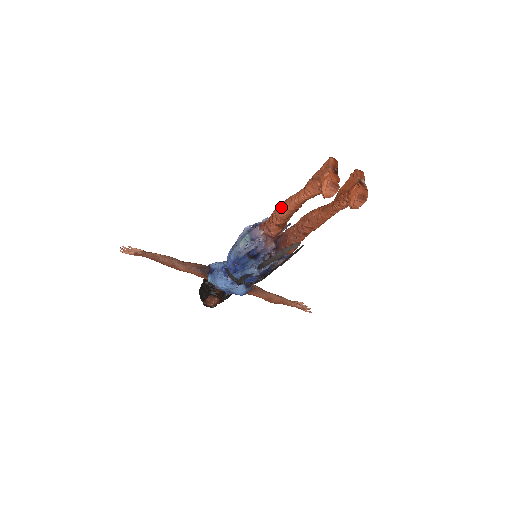
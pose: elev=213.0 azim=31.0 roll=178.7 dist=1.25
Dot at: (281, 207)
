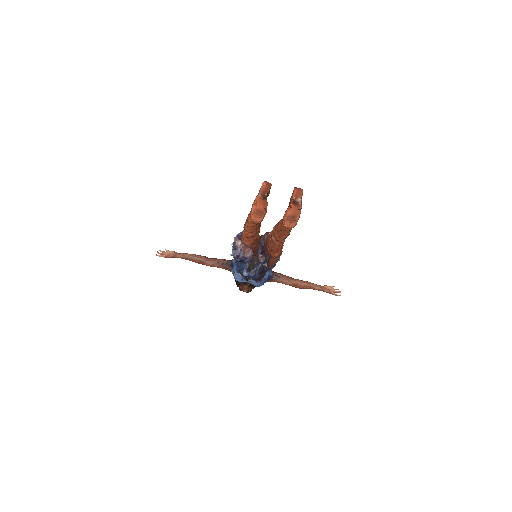
Dot at: (245, 223)
